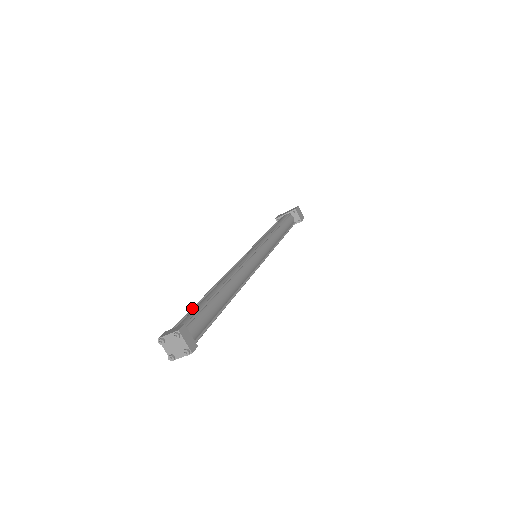
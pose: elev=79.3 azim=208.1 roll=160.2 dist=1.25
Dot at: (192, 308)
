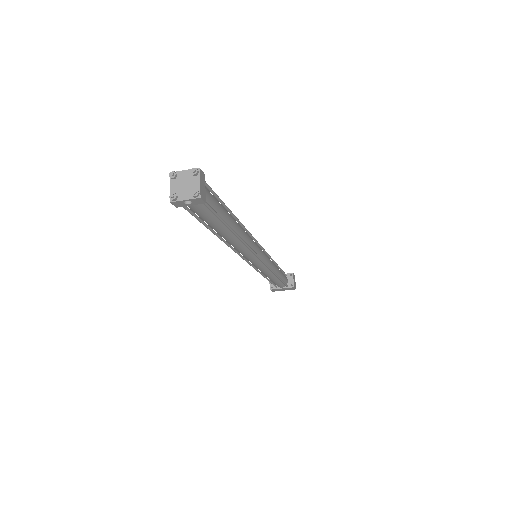
Dot at: occluded
